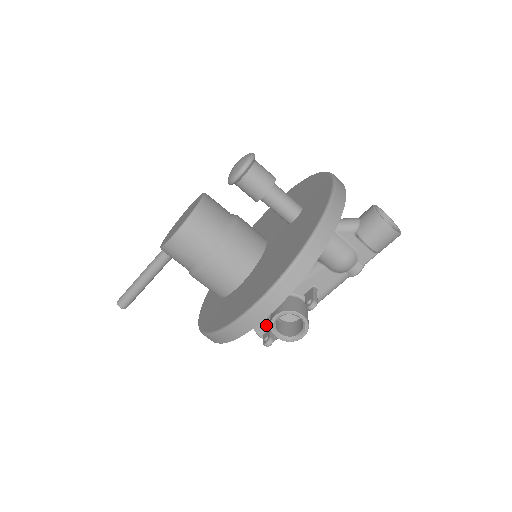
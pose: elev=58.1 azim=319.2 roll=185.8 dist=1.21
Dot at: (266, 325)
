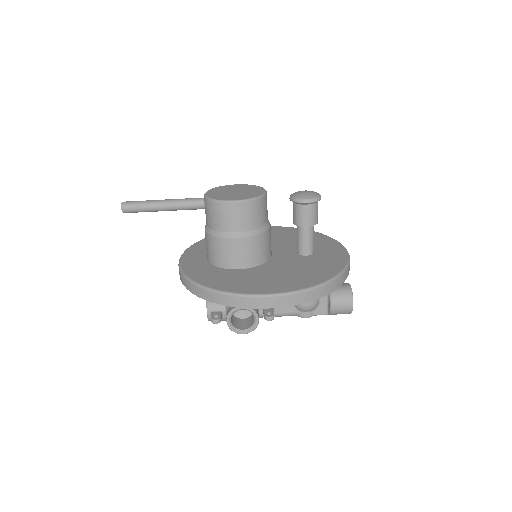
Dot at: (220, 307)
